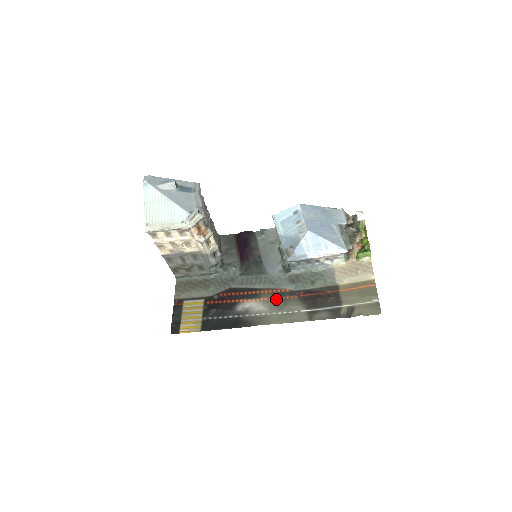
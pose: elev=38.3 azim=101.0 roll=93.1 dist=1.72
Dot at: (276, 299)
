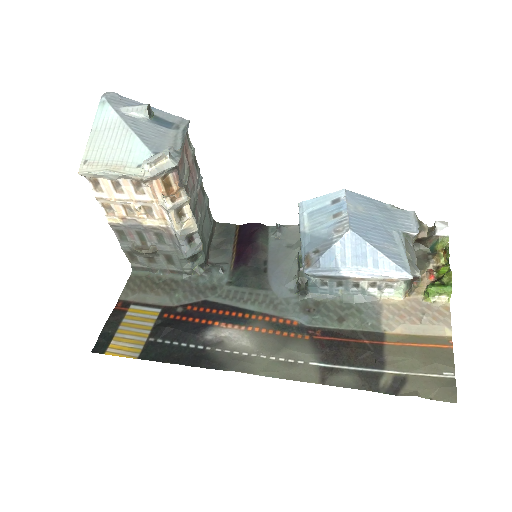
Dot at: (273, 333)
